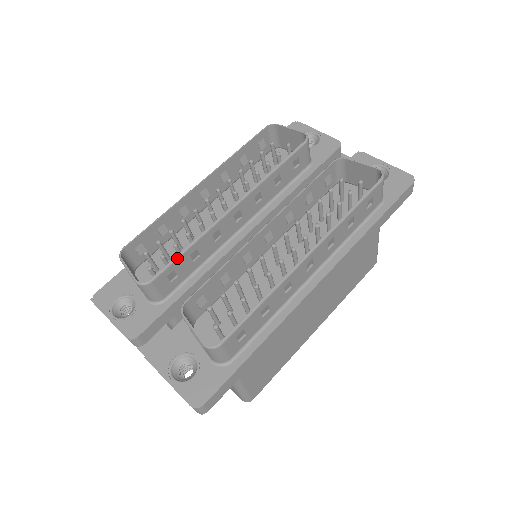
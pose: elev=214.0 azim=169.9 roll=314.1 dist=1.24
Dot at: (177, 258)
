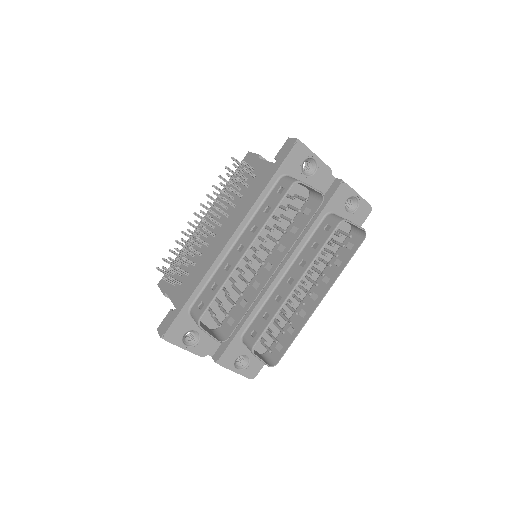
Dot at: occluded
